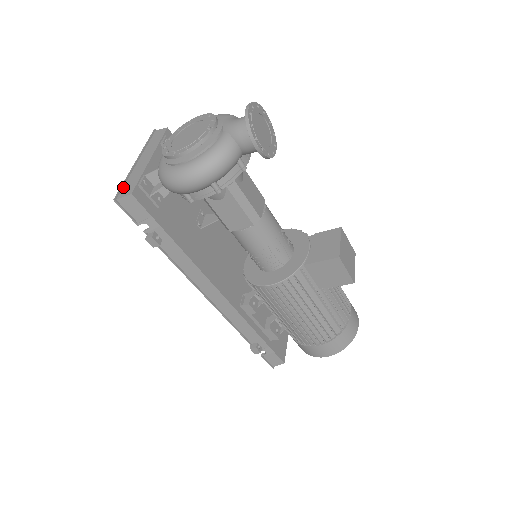
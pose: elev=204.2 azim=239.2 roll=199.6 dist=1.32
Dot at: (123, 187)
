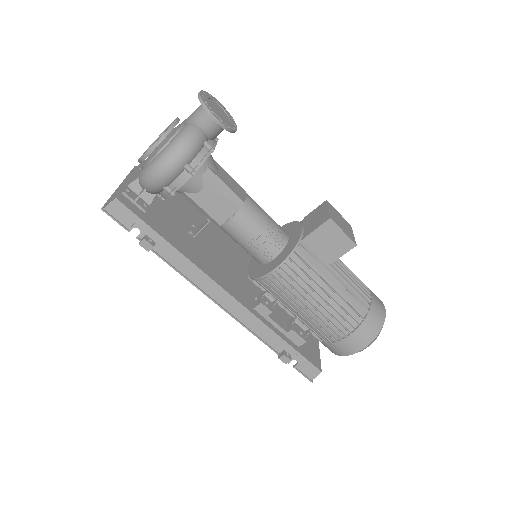
Dot at: (109, 200)
